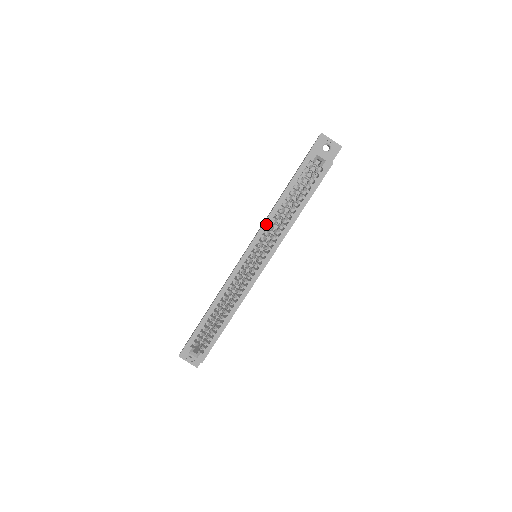
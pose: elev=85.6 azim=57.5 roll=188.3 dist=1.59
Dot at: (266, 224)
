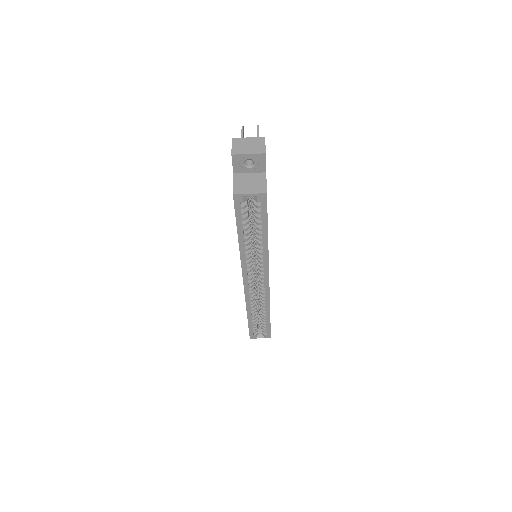
Dot at: (243, 260)
